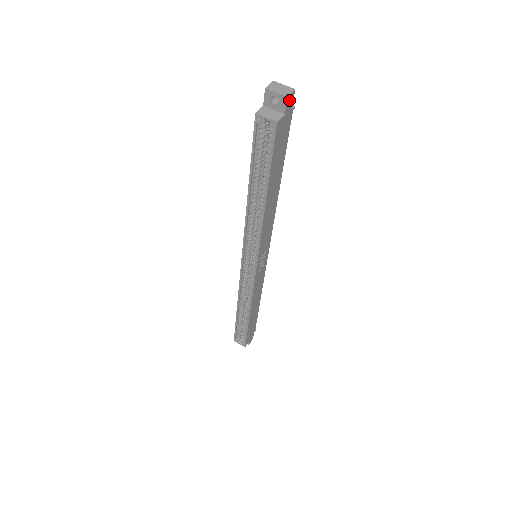
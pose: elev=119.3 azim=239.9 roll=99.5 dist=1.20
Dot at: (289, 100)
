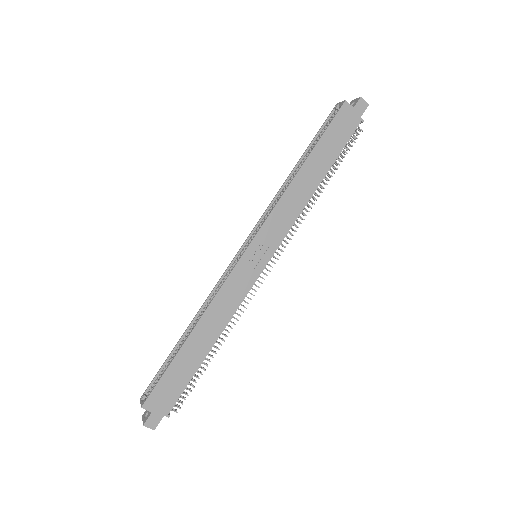
Dot at: (361, 104)
